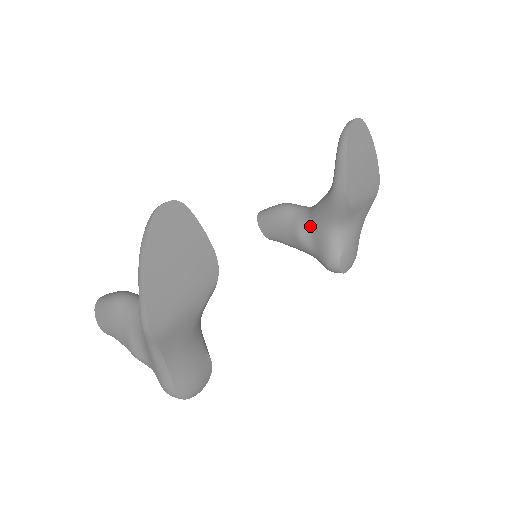
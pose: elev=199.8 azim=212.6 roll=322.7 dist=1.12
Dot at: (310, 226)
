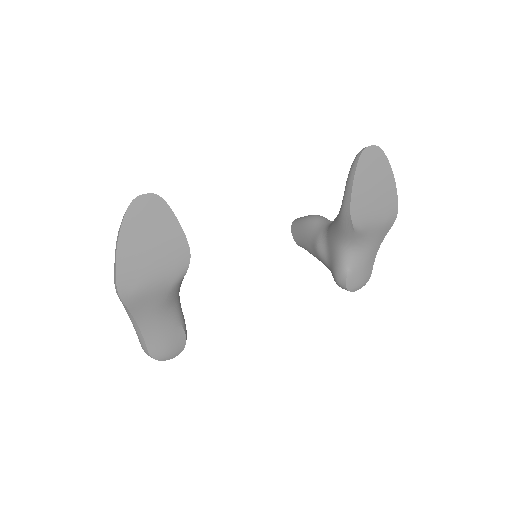
Dot at: (326, 240)
